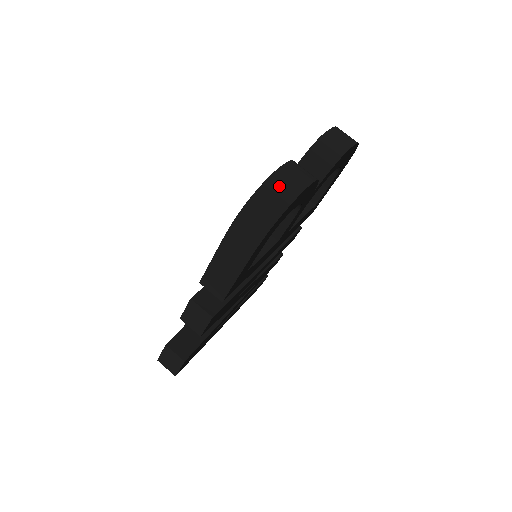
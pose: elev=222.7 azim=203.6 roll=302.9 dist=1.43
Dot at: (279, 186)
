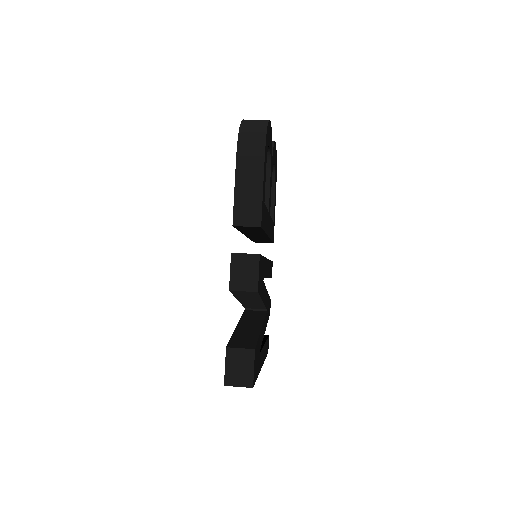
Dot at: (253, 120)
